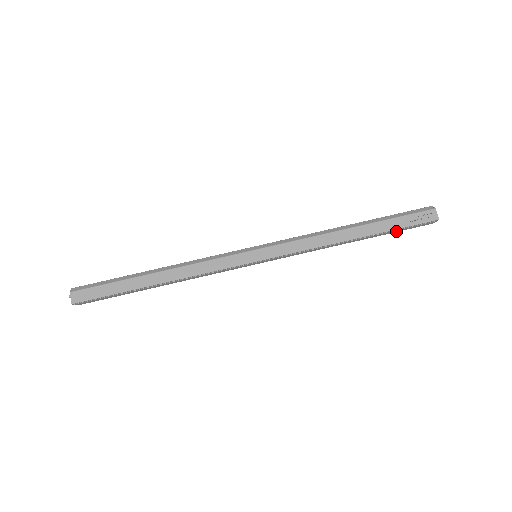
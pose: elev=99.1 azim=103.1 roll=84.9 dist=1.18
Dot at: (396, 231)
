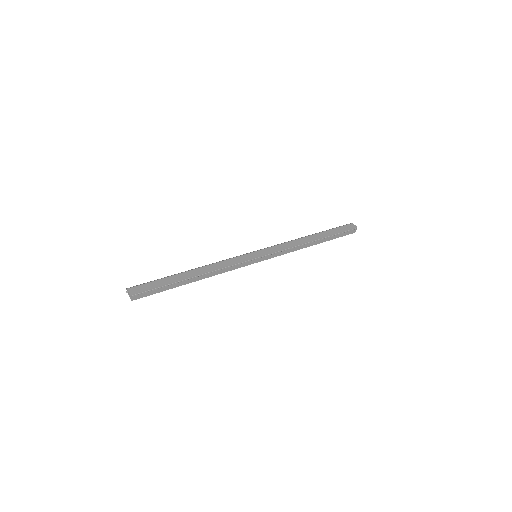
Dot at: (336, 237)
